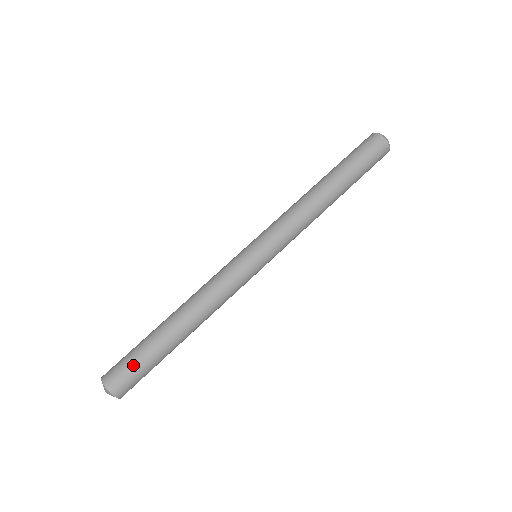
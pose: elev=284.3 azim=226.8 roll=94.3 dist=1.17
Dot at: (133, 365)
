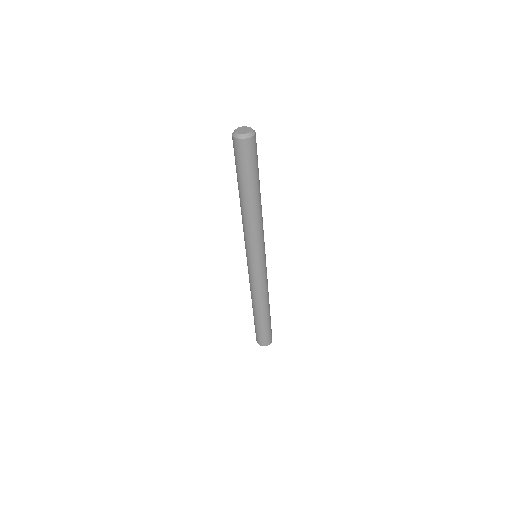
Dot at: (261, 334)
